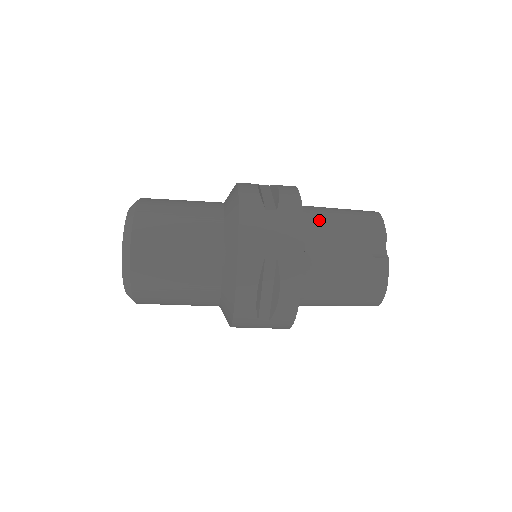
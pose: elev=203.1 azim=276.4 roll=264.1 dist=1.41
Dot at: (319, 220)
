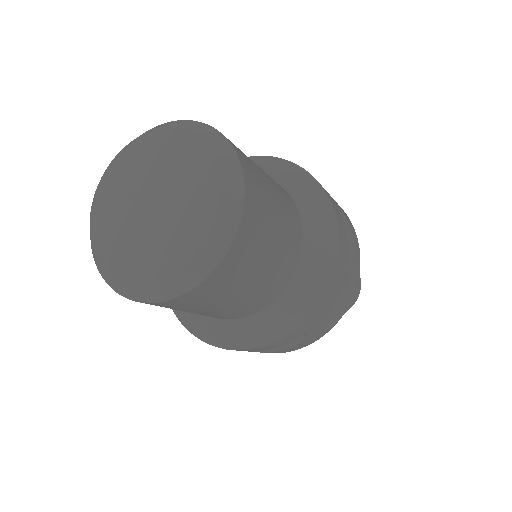
Dot at: occluded
